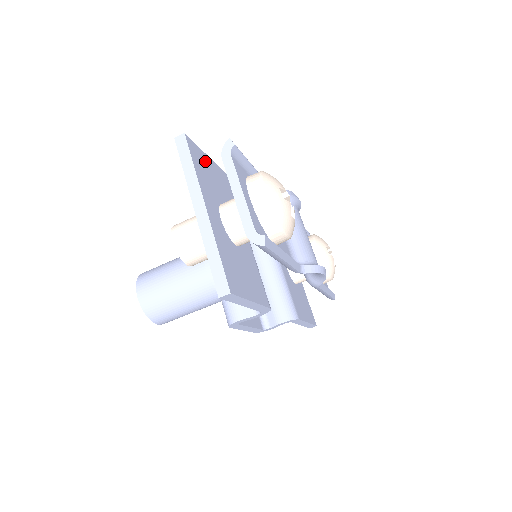
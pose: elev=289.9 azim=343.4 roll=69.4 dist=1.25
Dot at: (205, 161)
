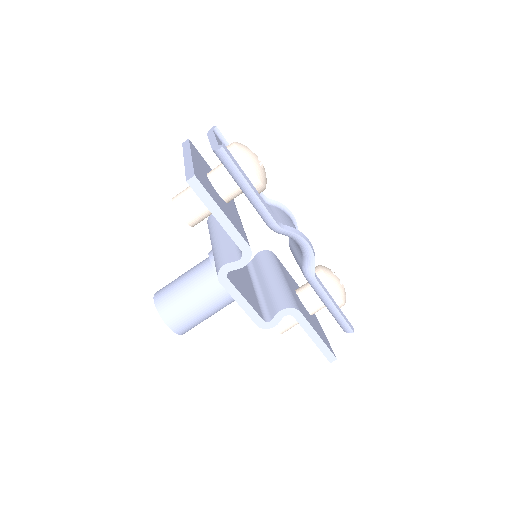
Dot at: (205, 163)
